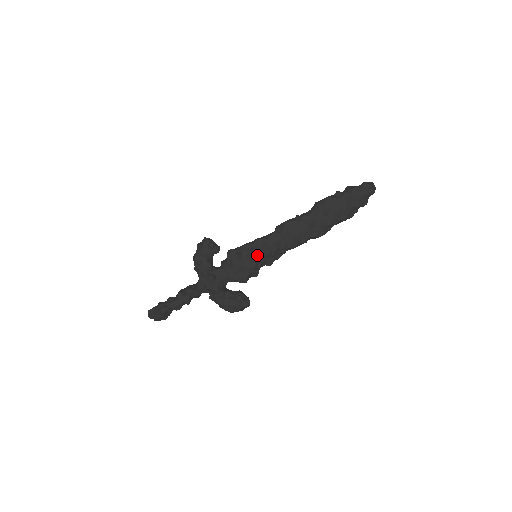
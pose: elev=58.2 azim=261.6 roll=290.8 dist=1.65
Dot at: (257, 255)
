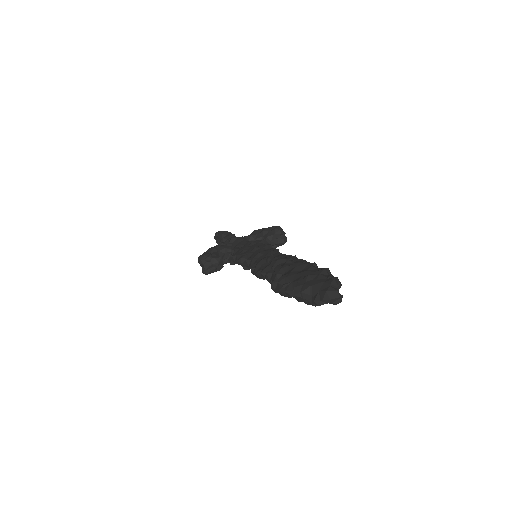
Dot at: occluded
